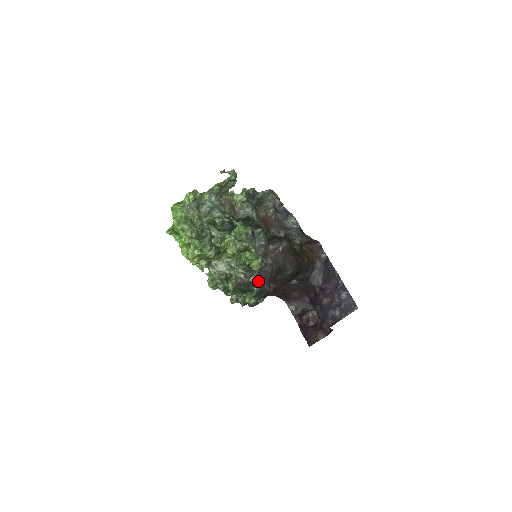
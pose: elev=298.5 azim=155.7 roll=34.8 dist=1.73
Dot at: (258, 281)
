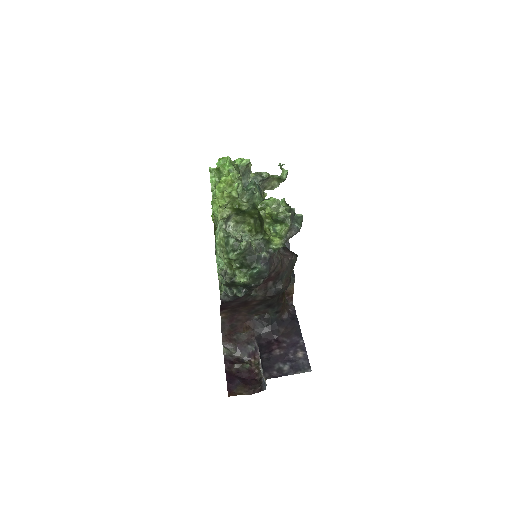
Dot at: (267, 261)
